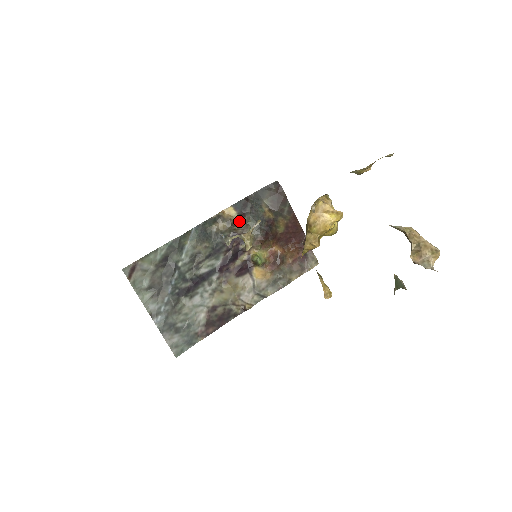
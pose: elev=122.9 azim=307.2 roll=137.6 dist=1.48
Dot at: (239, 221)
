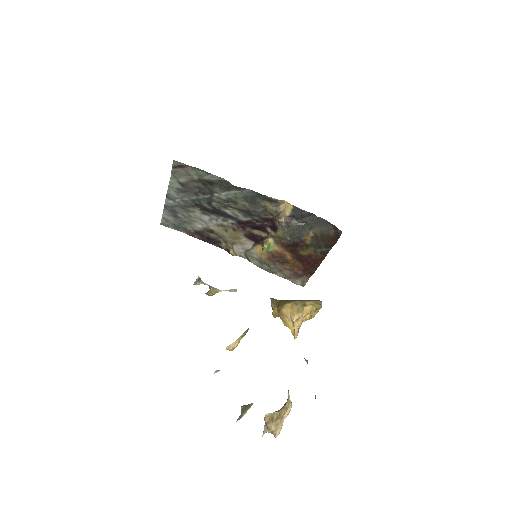
Dot at: (285, 219)
